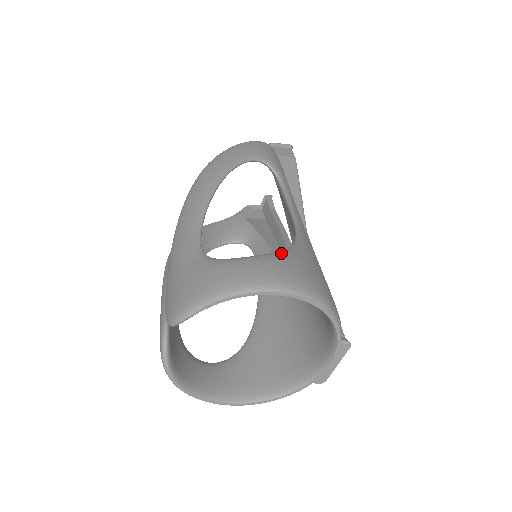
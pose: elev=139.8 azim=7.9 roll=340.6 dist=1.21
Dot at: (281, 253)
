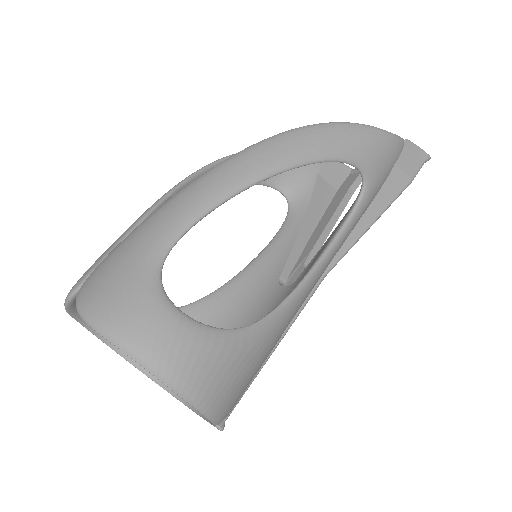
Dot at: (224, 335)
